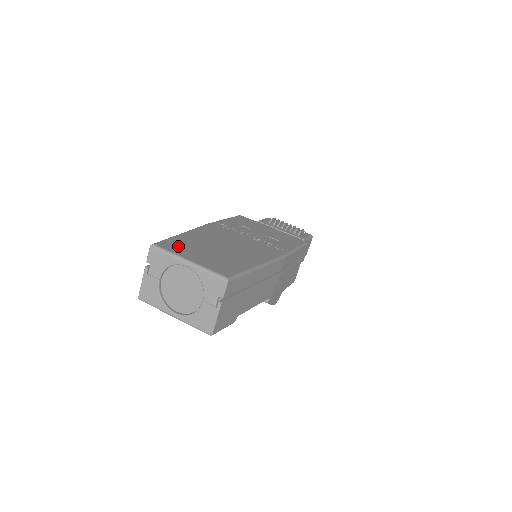
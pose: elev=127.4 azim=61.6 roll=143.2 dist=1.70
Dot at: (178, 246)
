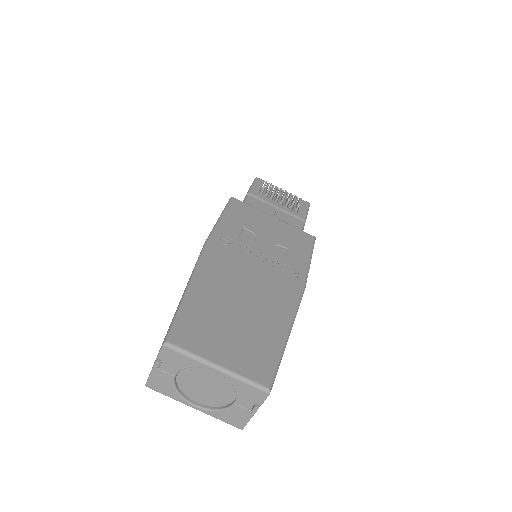
Dot at: (195, 331)
